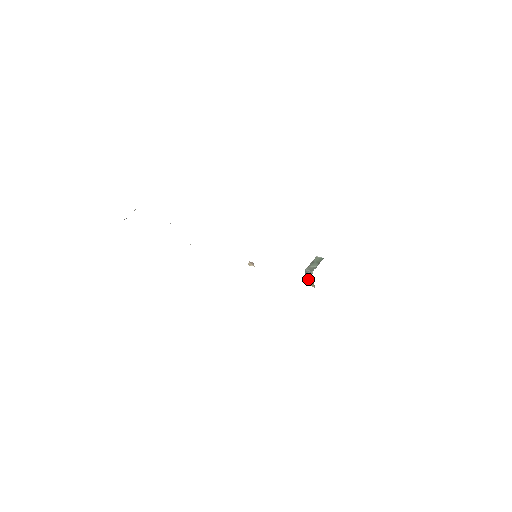
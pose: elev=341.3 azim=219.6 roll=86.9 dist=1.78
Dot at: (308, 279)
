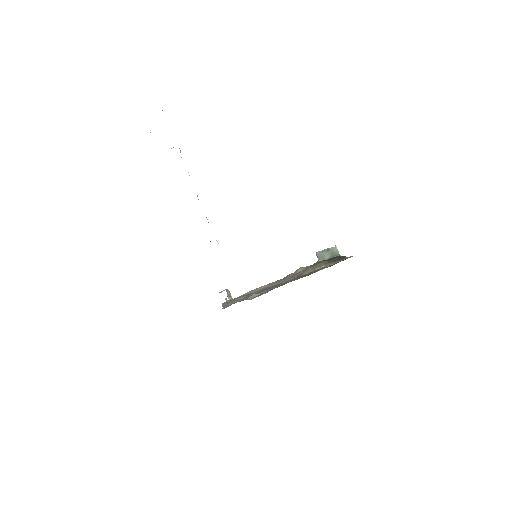
Dot at: occluded
